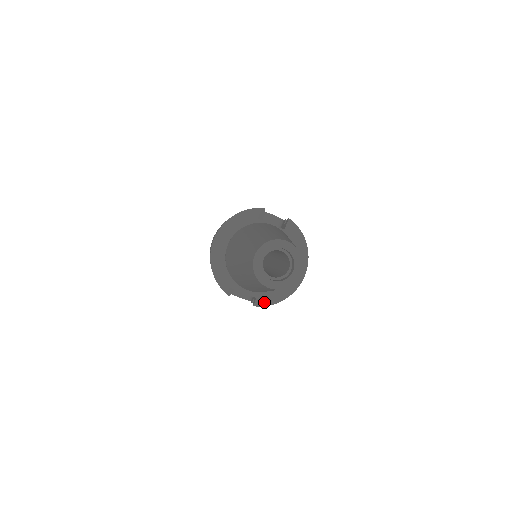
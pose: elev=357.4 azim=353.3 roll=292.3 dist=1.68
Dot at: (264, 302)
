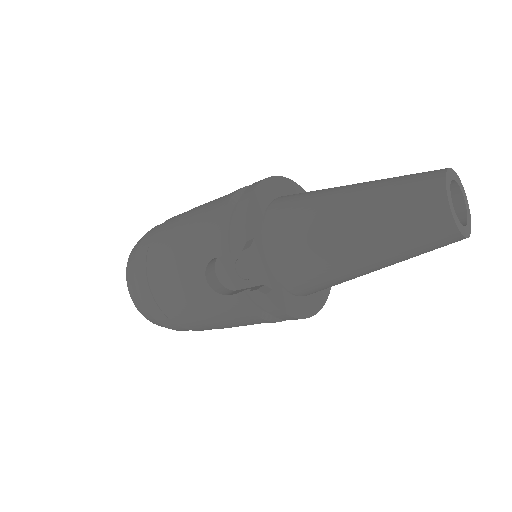
Dot at: (274, 296)
